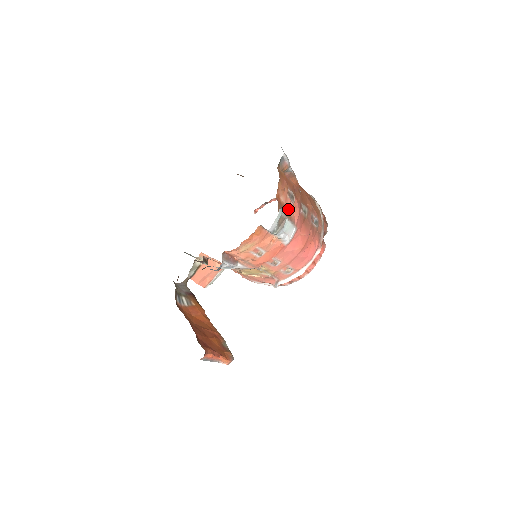
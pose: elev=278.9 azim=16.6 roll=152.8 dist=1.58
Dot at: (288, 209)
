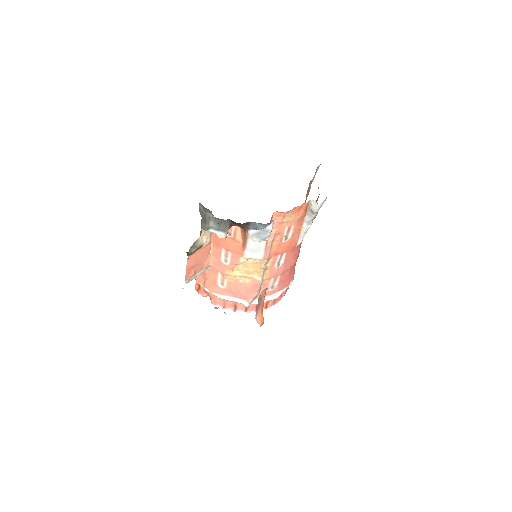
Dot at: occluded
